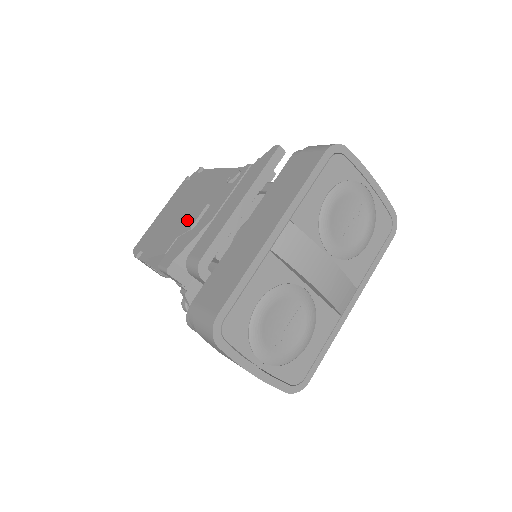
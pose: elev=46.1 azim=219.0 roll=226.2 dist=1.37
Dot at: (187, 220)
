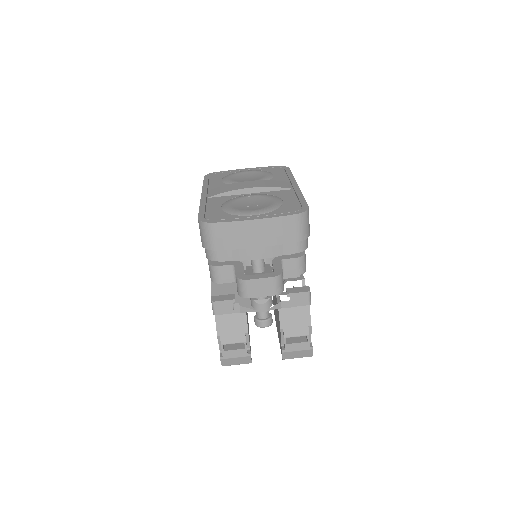
Dot at: occluded
